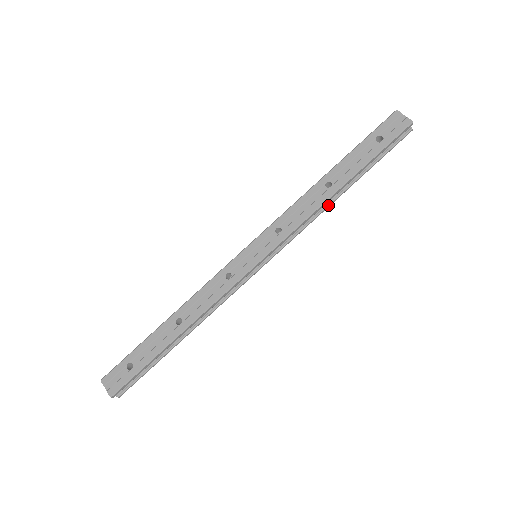
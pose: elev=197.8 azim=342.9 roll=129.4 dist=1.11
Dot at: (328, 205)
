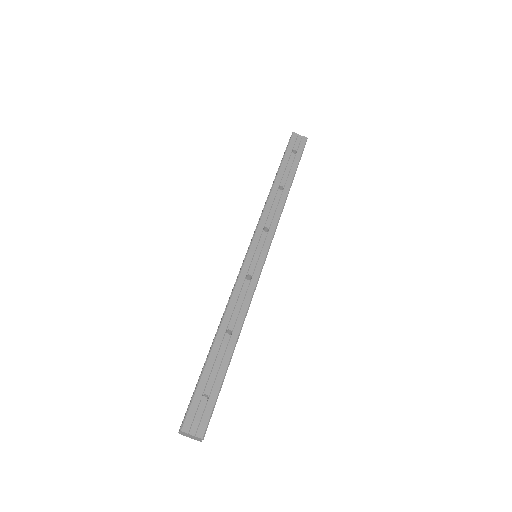
Dot at: occluded
